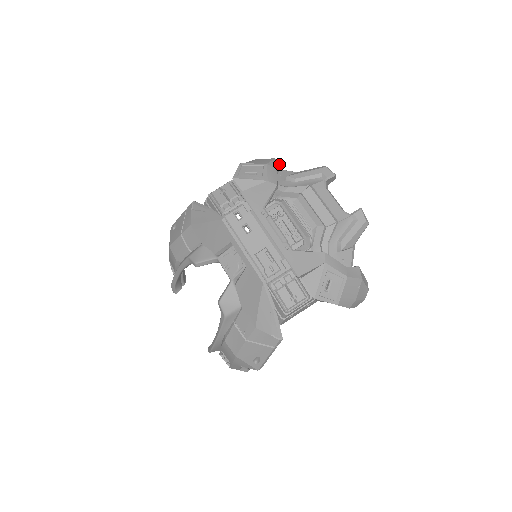
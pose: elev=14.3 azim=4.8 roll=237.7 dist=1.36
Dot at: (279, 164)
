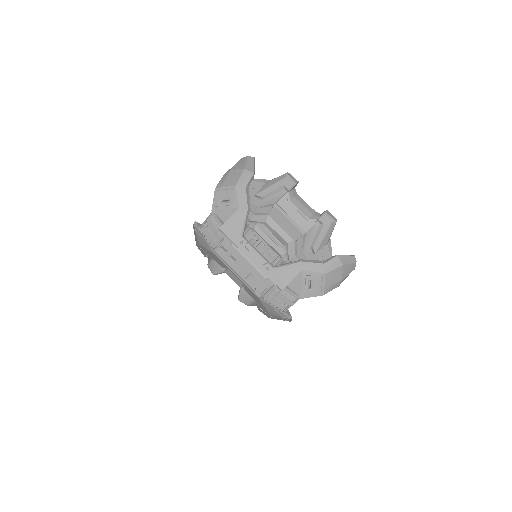
Dot at: (248, 177)
